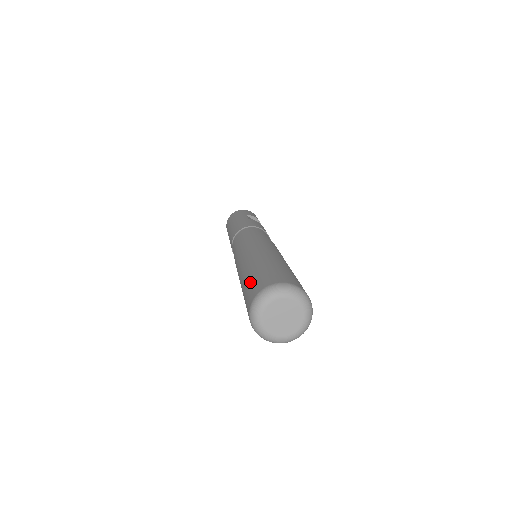
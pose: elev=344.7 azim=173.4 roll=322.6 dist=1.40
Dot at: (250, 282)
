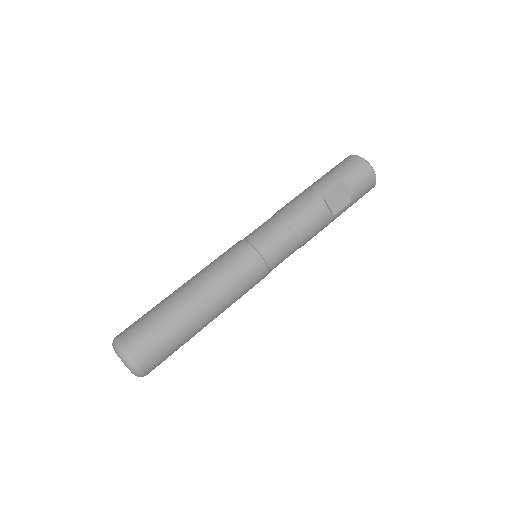
Dot at: (144, 315)
